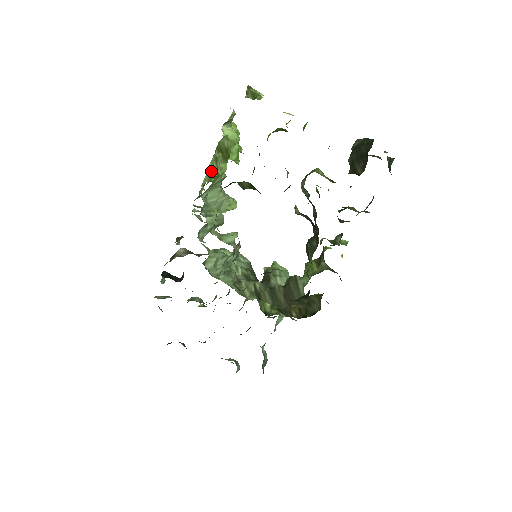
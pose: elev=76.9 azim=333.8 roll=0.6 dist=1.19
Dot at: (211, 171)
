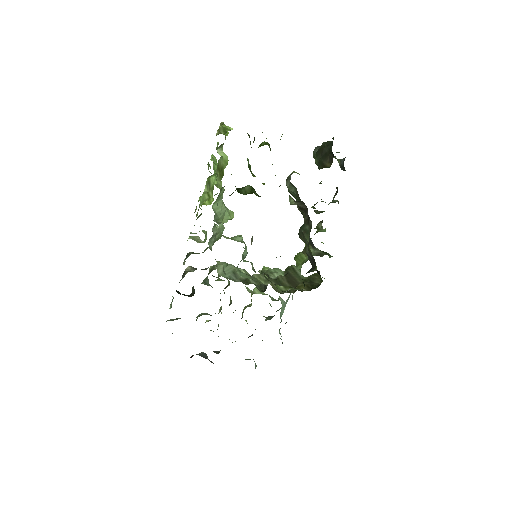
Dot at: (205, 194)
